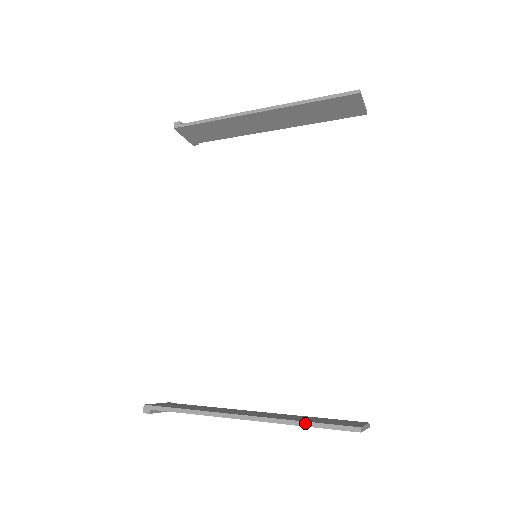
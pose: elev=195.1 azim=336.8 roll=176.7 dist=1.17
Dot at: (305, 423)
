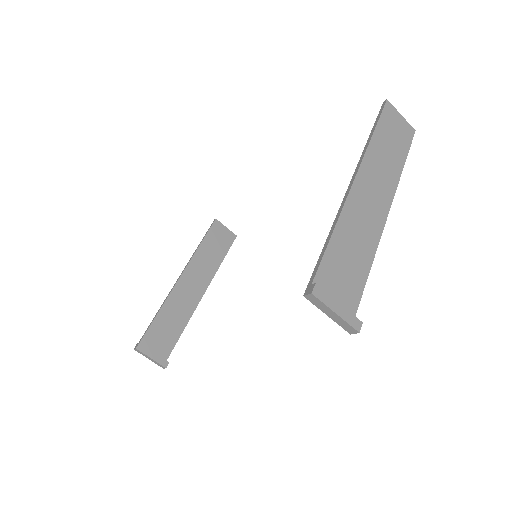
Dot at: (371, 133)
